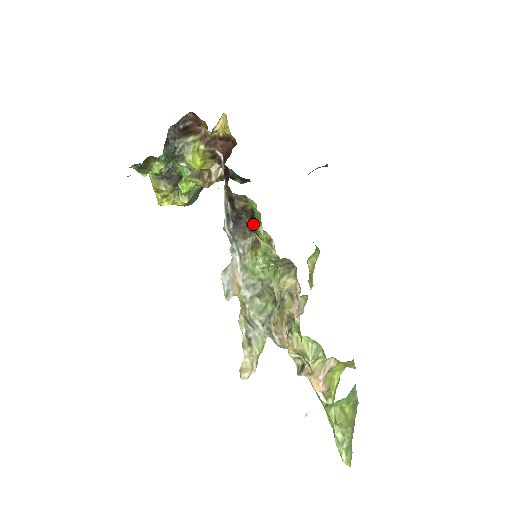
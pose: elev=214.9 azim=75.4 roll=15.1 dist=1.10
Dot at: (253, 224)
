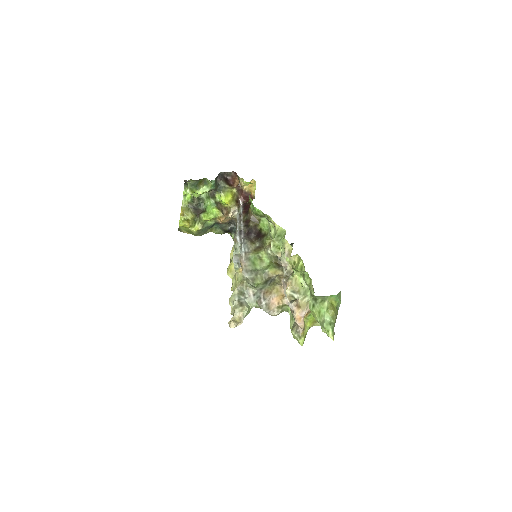
Dot at: (260, 236)
